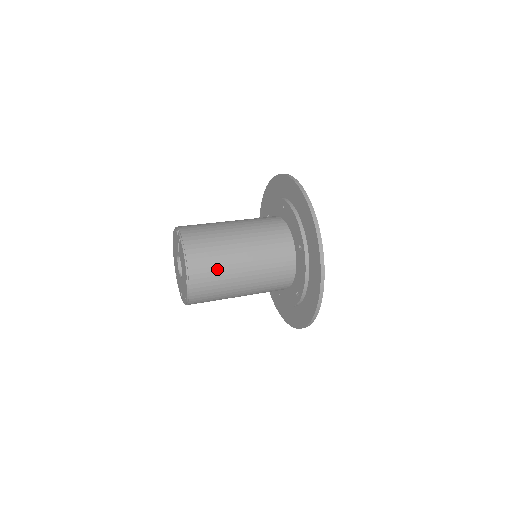
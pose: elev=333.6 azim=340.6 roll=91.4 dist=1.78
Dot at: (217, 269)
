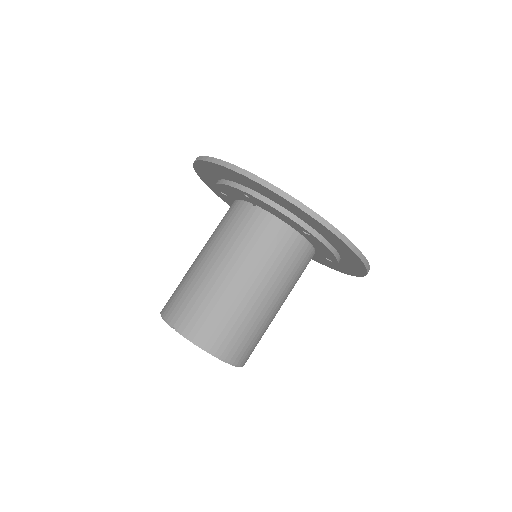
Dot at: (247, 330)
